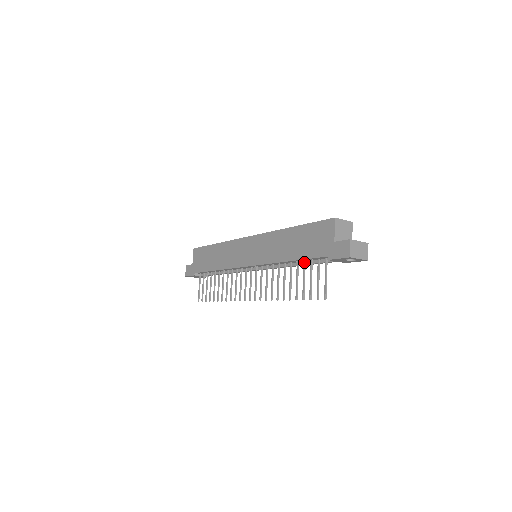
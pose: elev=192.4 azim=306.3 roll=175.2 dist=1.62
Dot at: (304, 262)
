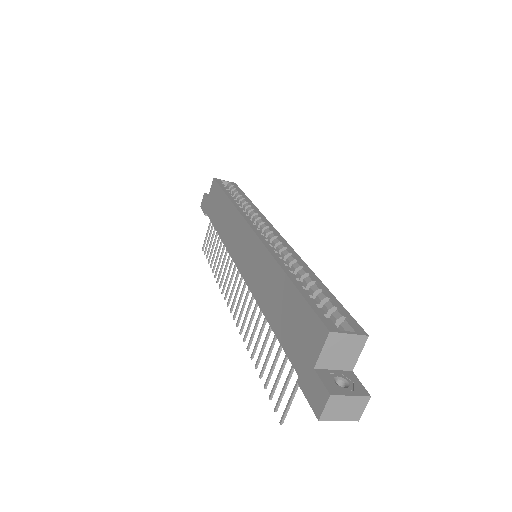
Dot at: occluded
